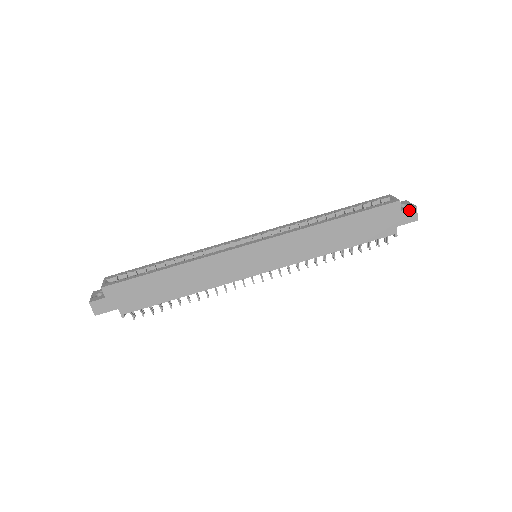
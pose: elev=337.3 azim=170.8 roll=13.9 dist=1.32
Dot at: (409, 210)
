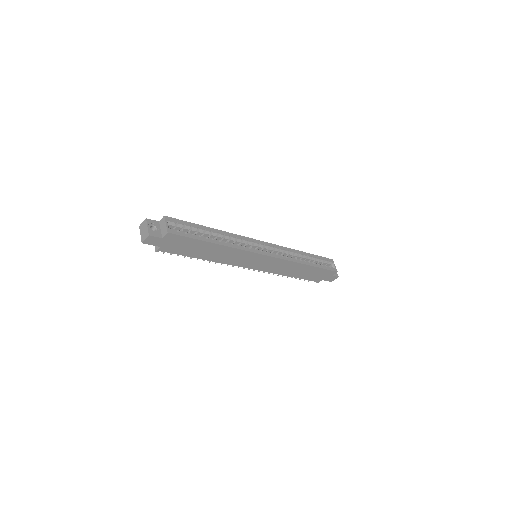
Dot at: (335, 277)
